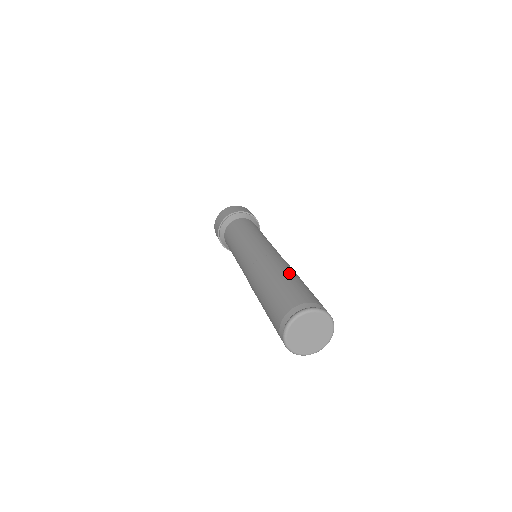
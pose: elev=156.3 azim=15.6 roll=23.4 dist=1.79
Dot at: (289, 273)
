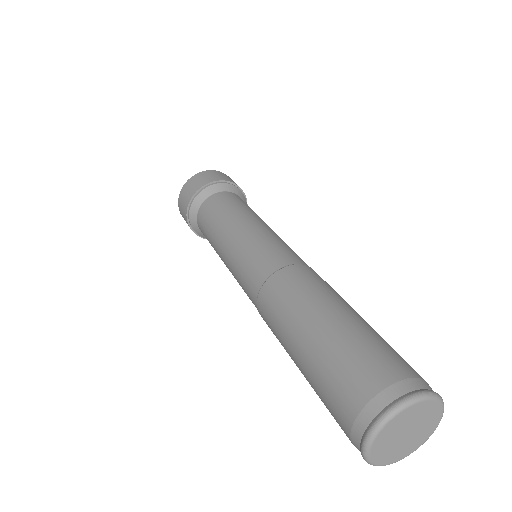
Dot at: (341, 304)
